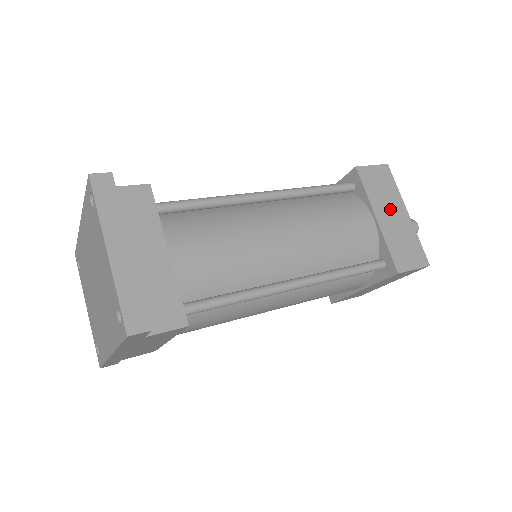
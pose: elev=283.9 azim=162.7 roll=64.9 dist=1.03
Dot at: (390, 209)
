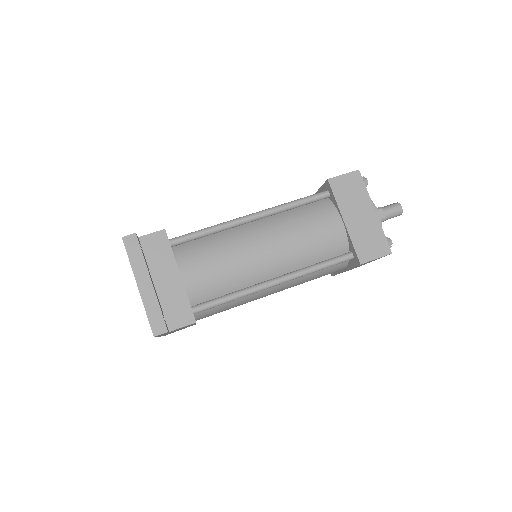
Dot at: (358, 211)
